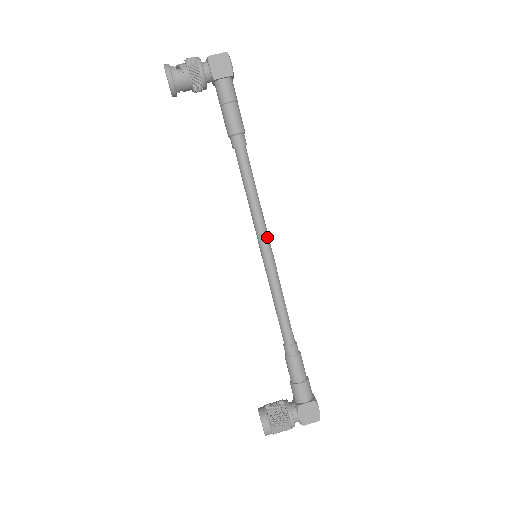
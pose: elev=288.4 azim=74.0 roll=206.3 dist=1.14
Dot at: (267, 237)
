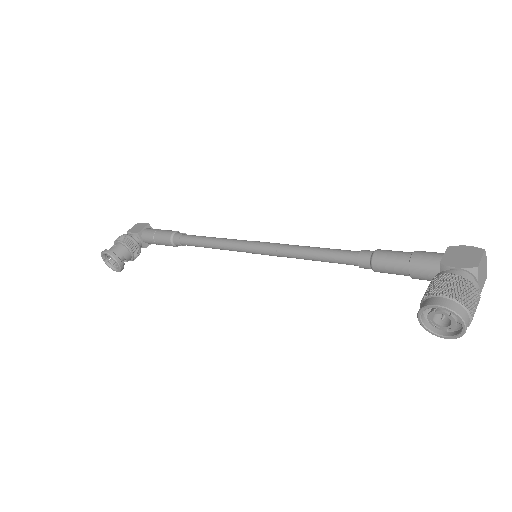
Dot at: (250, 241)
